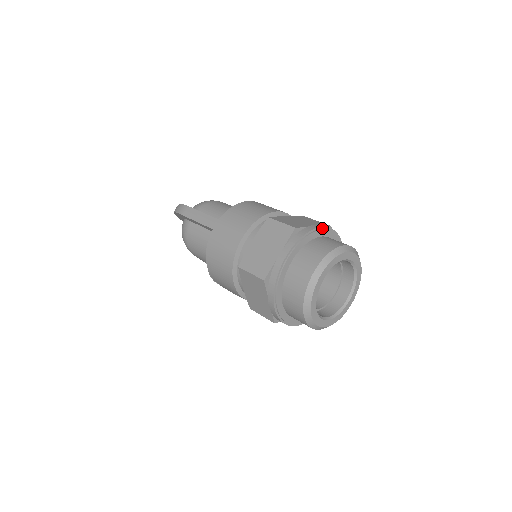
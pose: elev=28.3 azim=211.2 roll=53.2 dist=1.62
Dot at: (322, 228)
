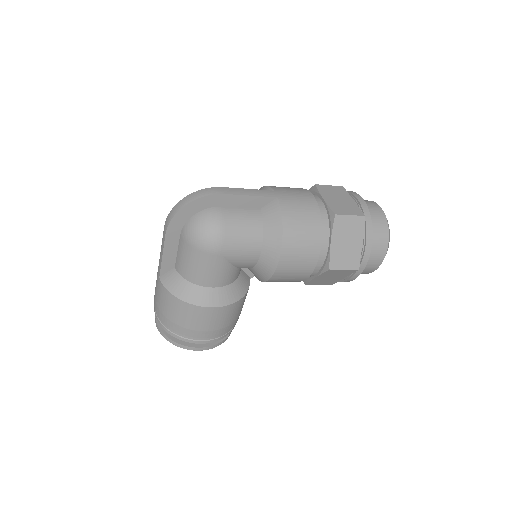
Dot at: occluded
